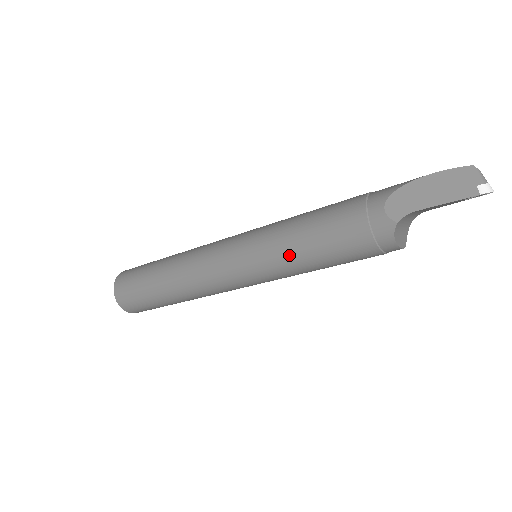
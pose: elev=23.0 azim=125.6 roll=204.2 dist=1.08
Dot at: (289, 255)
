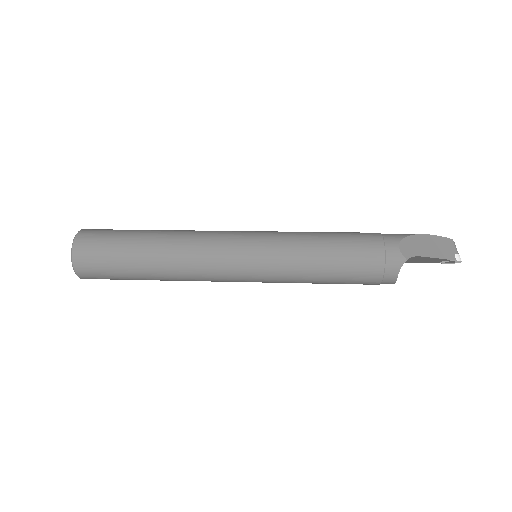
Dot at: (306, 261)
